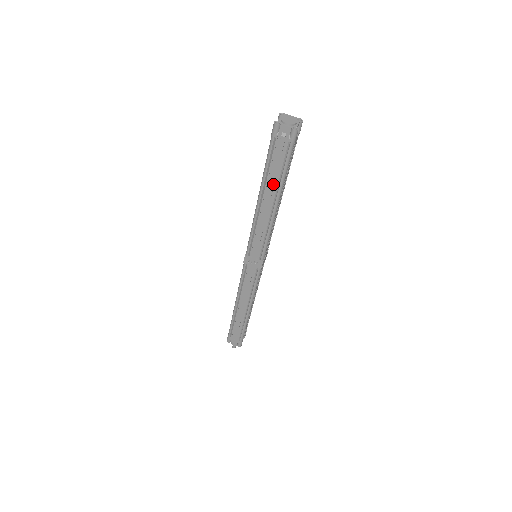
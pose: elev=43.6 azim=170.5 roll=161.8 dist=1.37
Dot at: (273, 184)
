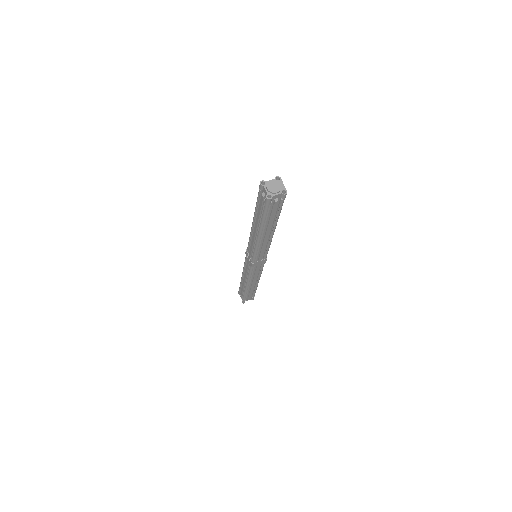
Dot at: (258, 220)
